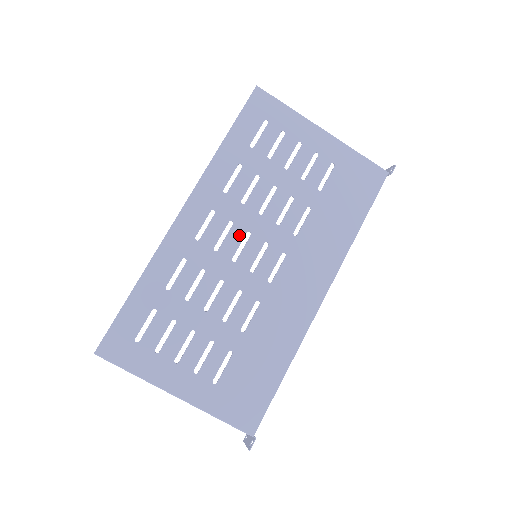
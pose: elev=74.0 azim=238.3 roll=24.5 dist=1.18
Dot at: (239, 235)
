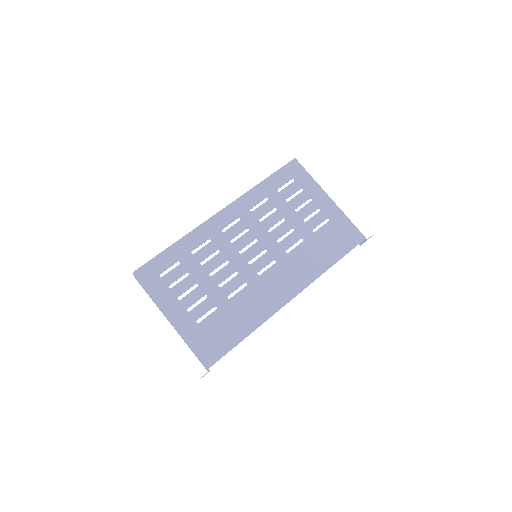
Dot at: (250, 239)
